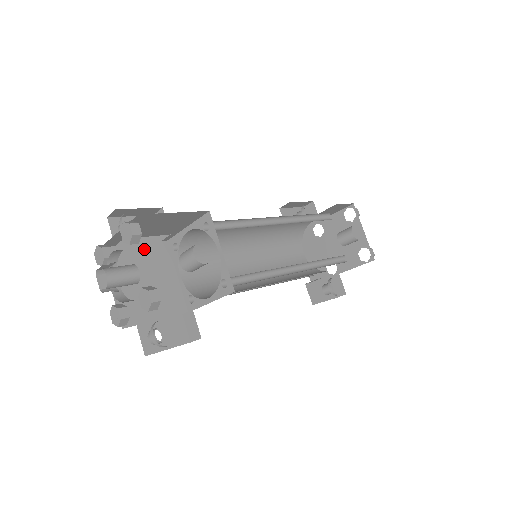
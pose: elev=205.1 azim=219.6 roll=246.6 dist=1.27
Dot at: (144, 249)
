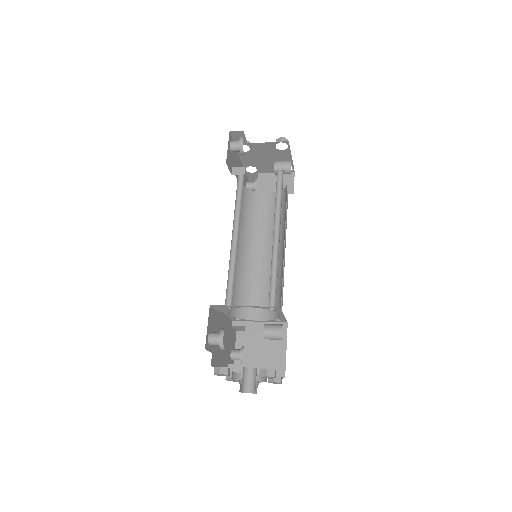
Dot at: (216, 330)
